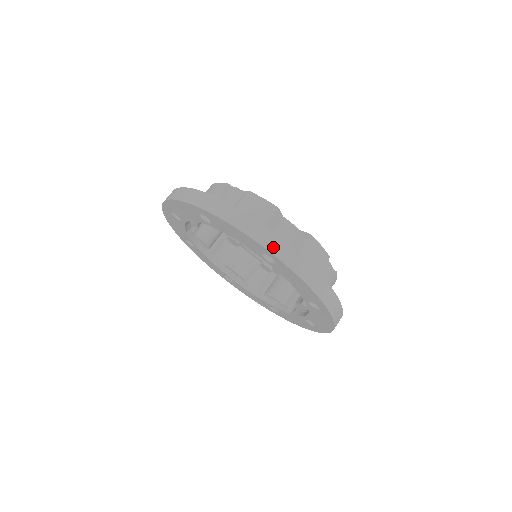
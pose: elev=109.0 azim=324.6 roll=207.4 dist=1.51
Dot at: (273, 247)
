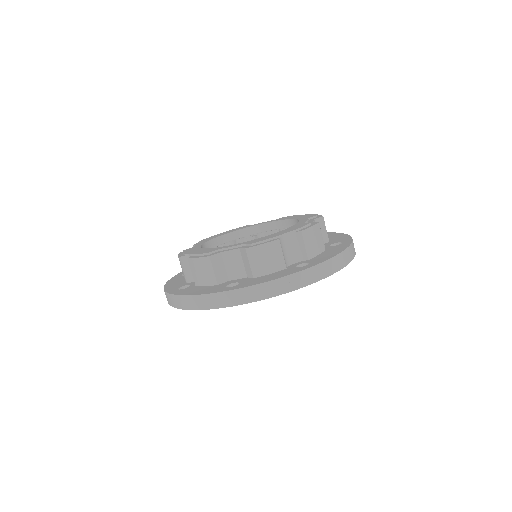
Dot at: (354, 252)
